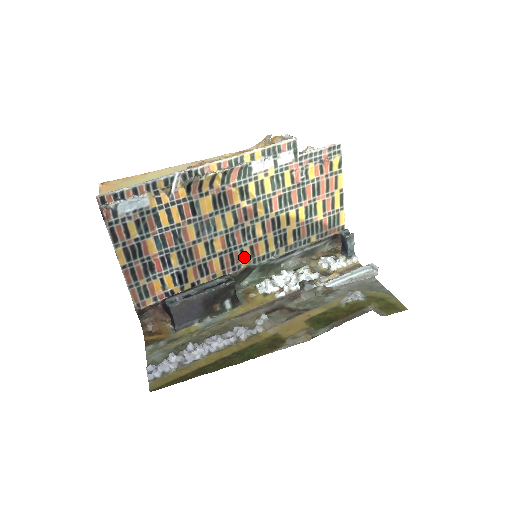
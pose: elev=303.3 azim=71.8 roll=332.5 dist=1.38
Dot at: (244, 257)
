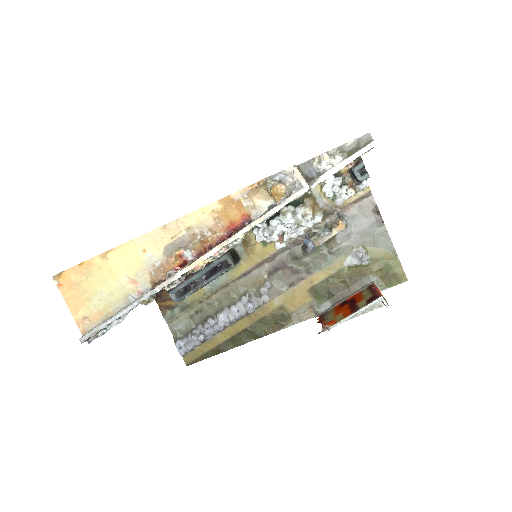
Dot at: occluded
